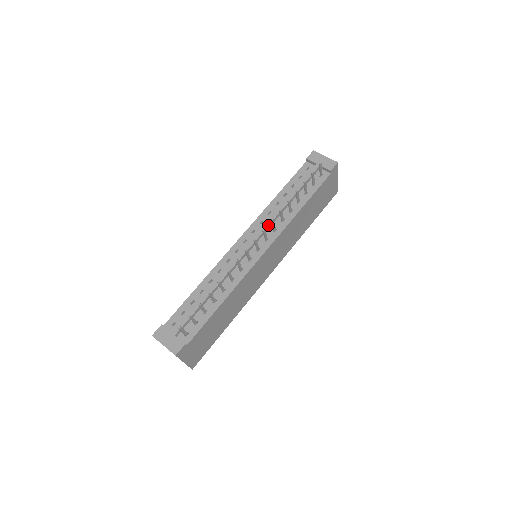
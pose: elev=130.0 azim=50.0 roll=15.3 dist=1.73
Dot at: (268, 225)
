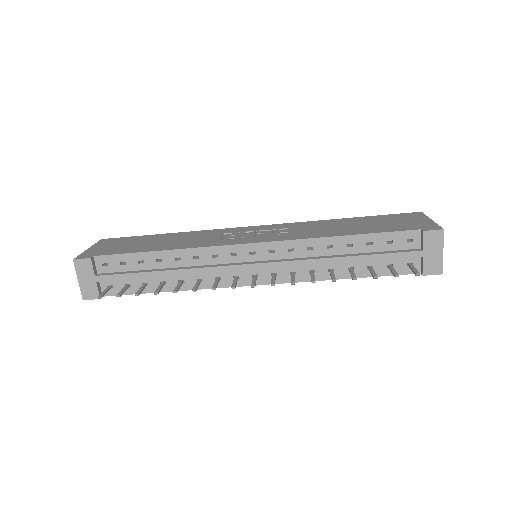
Dot at: (291, 266)
